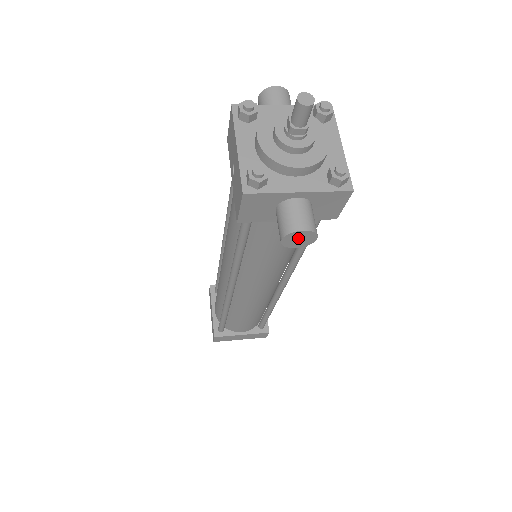
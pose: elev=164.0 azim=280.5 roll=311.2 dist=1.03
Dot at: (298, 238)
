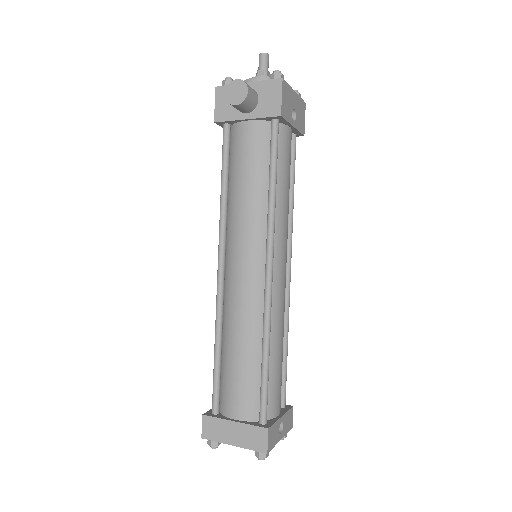
Dot at: (235, 91)
